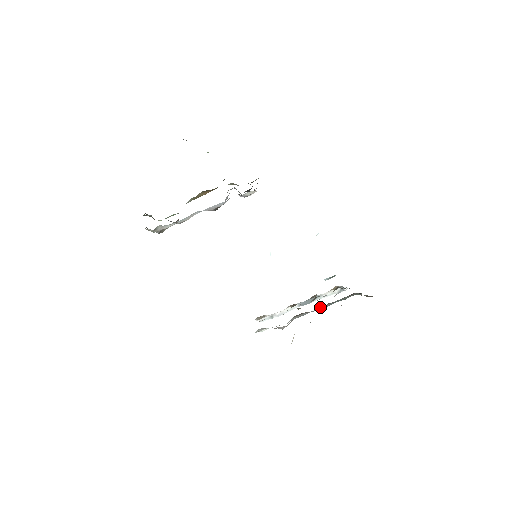
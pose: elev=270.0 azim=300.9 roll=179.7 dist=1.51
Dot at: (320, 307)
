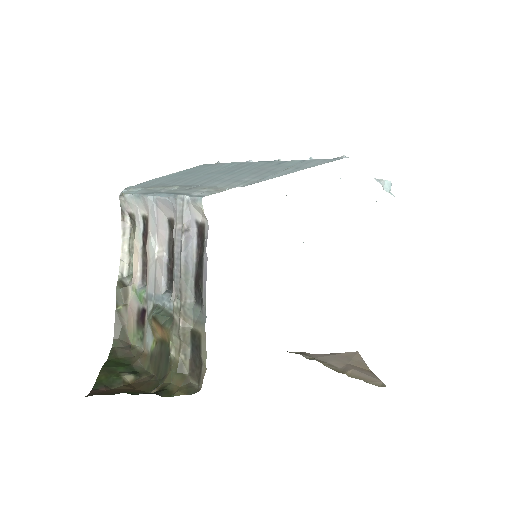
Dot at: occluded
